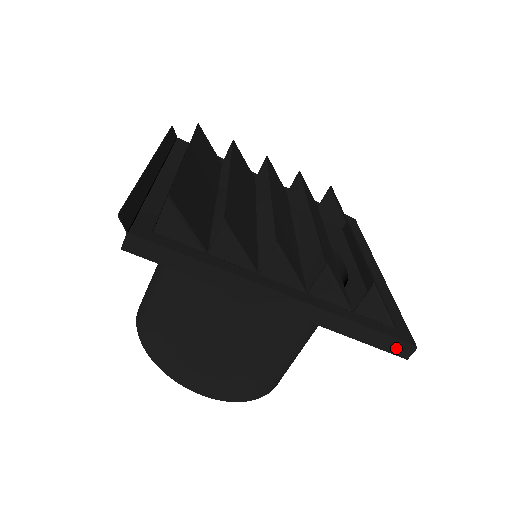
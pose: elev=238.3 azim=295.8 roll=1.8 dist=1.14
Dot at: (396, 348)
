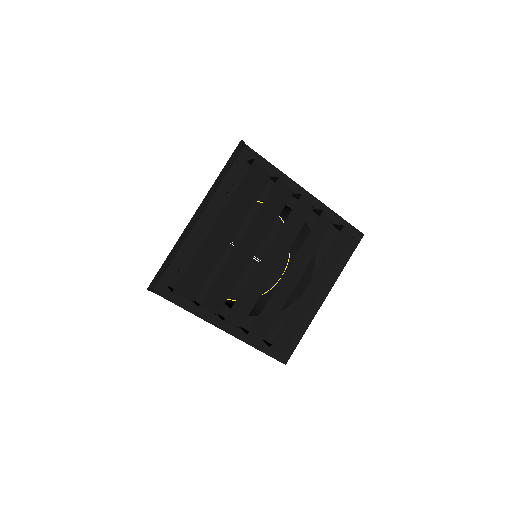
Dot at: occluded
